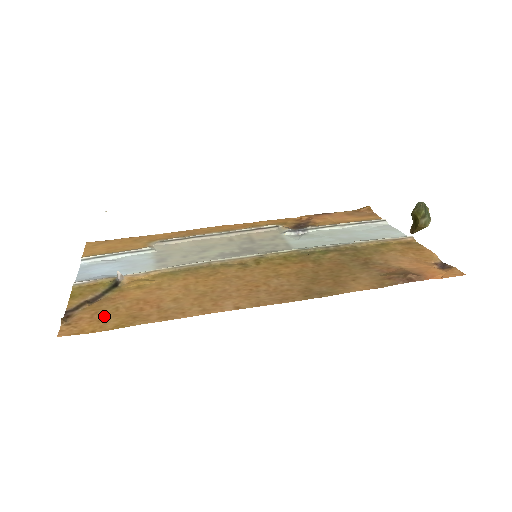
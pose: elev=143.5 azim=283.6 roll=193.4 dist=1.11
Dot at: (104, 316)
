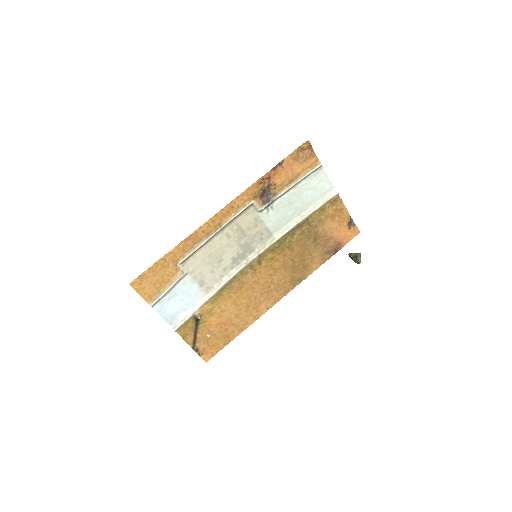
Dot at: (214, 342)
